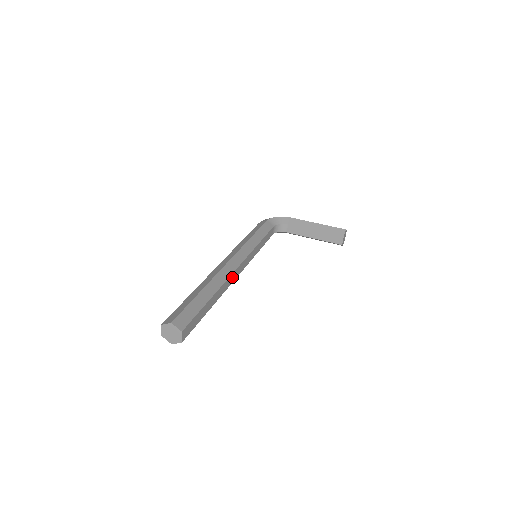
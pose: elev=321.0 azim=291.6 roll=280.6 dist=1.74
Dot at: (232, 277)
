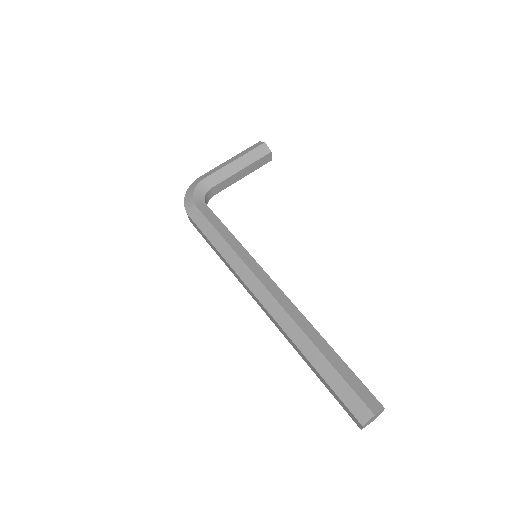
Dot at: occluded
